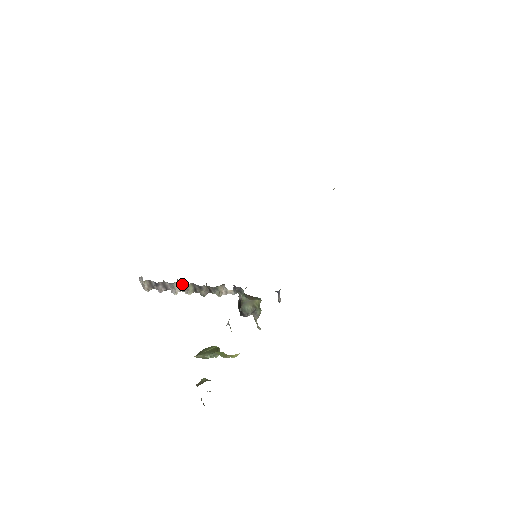
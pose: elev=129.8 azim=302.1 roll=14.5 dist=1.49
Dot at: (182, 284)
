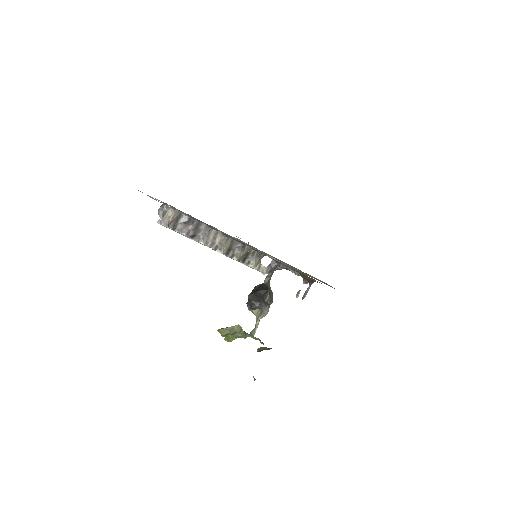
Dot at: (219, 236)
